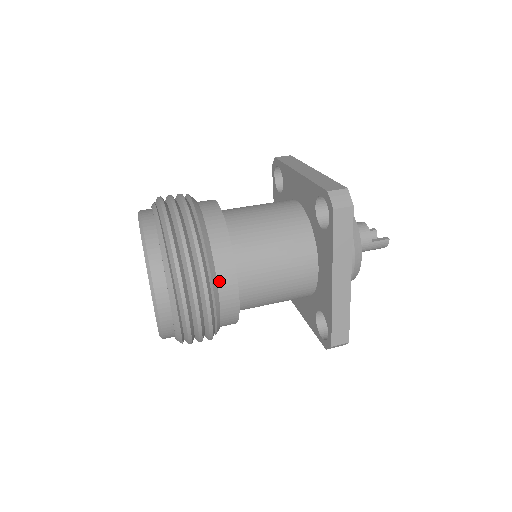
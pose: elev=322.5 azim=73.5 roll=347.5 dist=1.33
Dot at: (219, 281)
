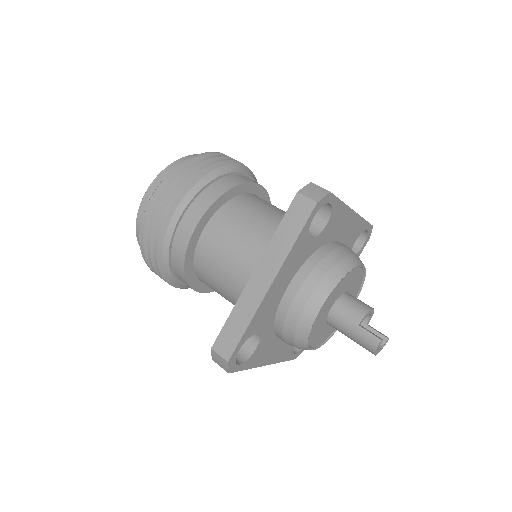
Dot at: (190, 209)
